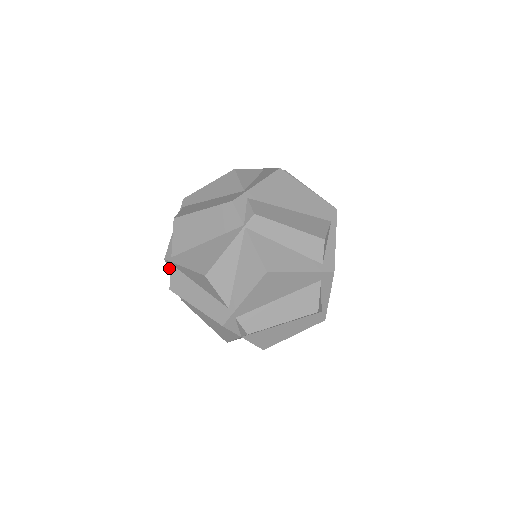
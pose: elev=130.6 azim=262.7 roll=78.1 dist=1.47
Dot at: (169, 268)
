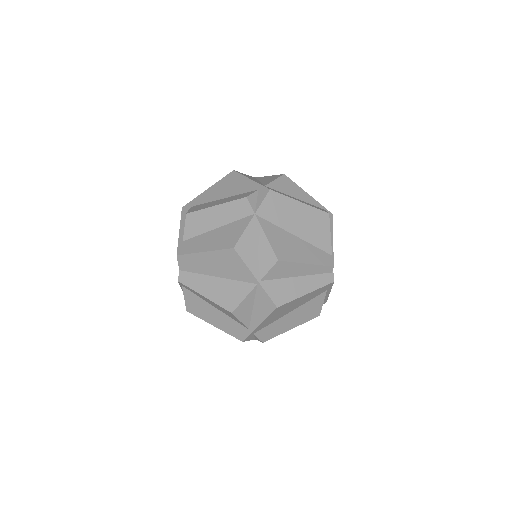
Dot at: occluded
